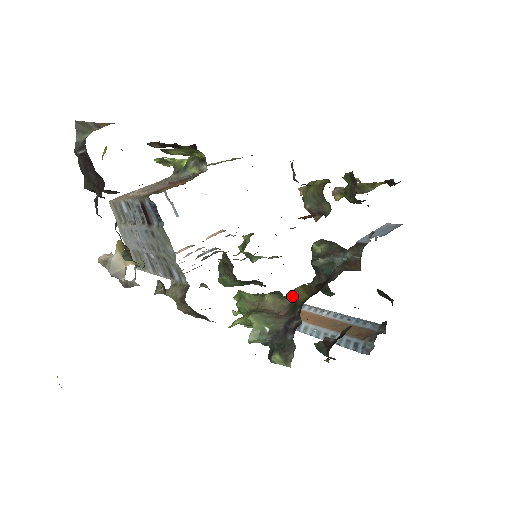
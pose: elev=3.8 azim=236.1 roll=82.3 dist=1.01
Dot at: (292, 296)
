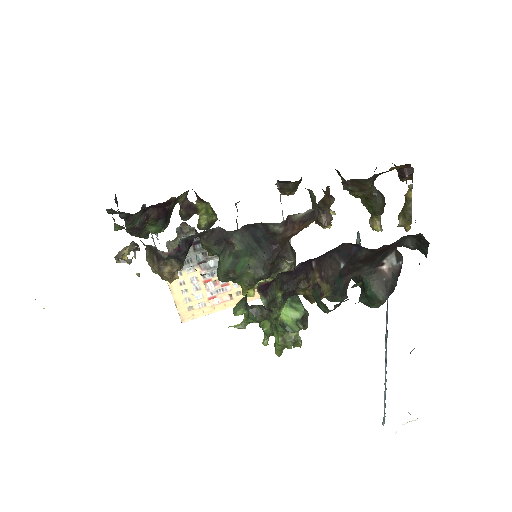
Dot at: occluded
